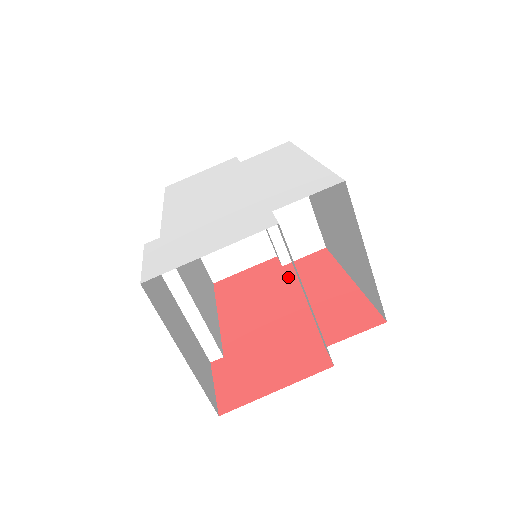
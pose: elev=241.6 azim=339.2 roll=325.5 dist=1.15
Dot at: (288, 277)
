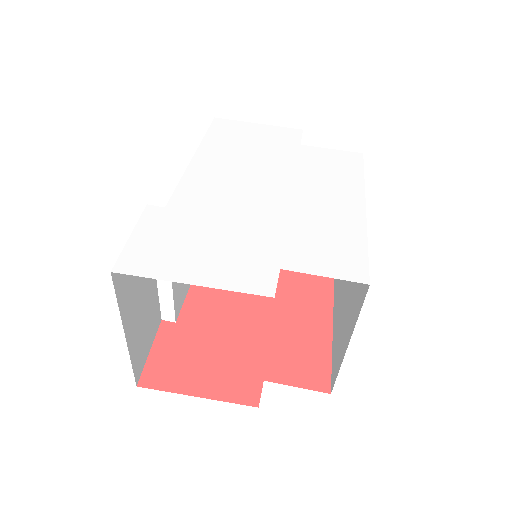
Dot at: (281, 271)
